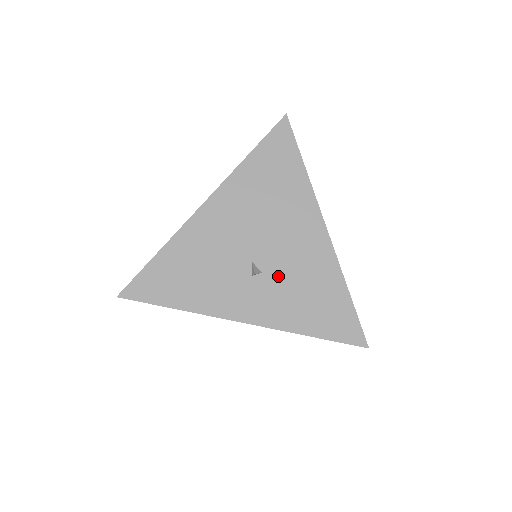
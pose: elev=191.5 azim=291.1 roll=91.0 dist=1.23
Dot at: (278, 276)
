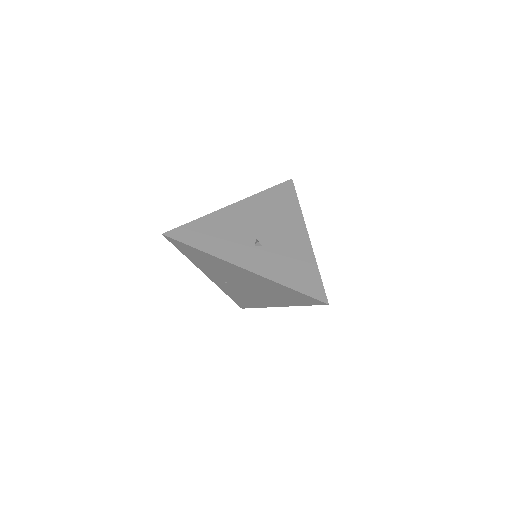
Dot at: (272, 250)
